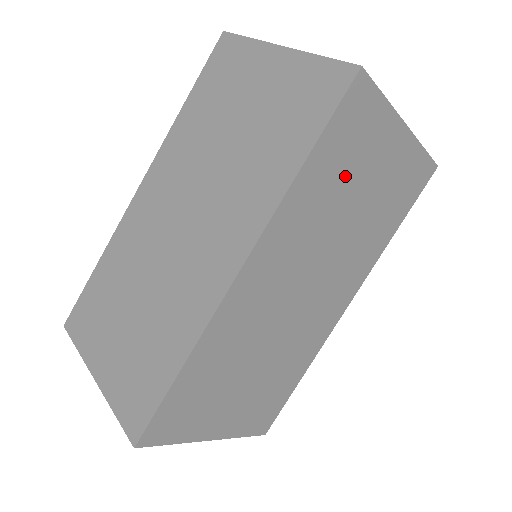
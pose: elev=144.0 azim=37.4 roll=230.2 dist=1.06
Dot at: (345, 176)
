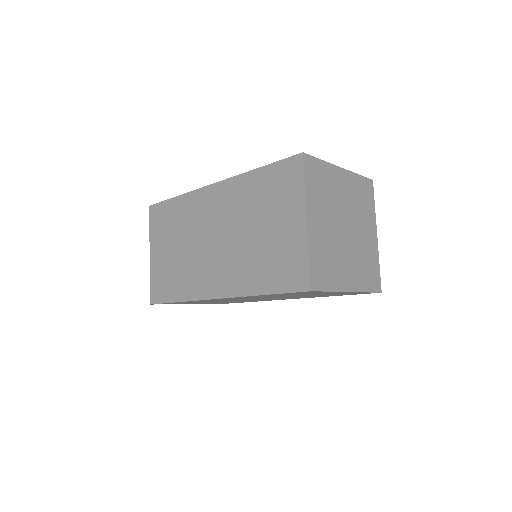
Dot at: occluded
